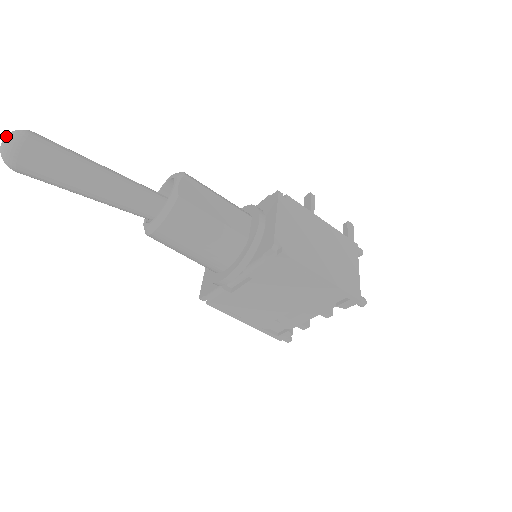
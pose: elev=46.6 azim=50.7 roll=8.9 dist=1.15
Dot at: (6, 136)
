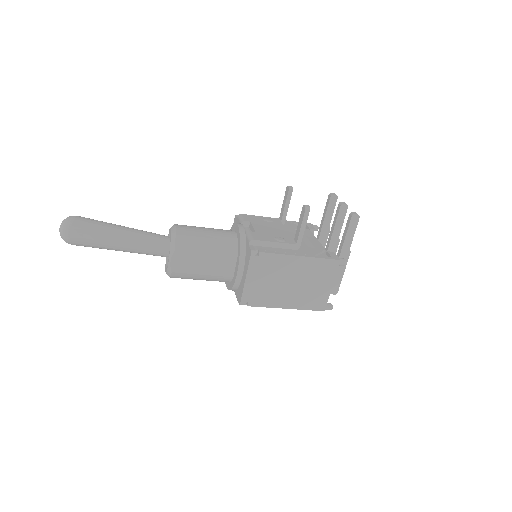
Dot at: occluded
